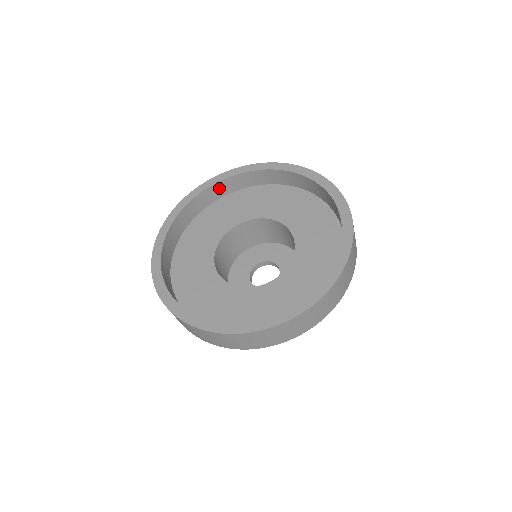
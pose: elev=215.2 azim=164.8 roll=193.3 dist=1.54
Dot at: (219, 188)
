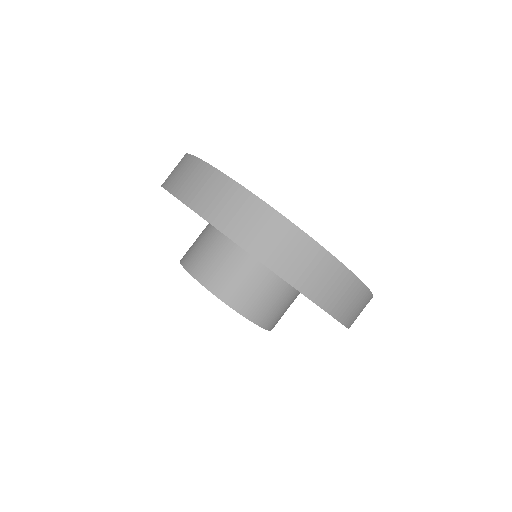
Dot at: occluded
